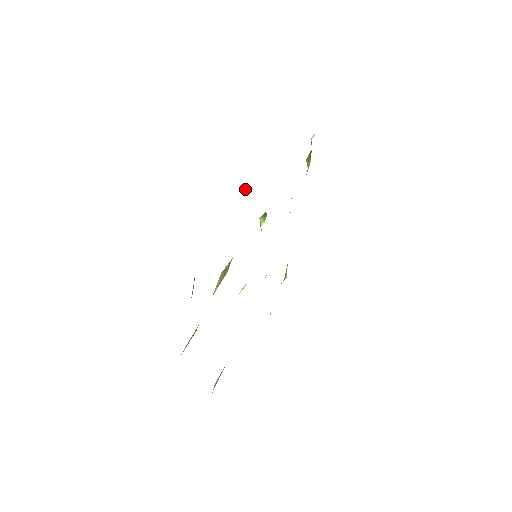
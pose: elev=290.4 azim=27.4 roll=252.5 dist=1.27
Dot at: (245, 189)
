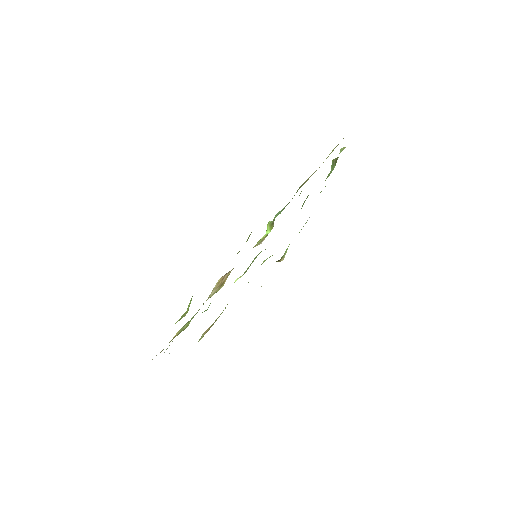
Dot at: occluded
